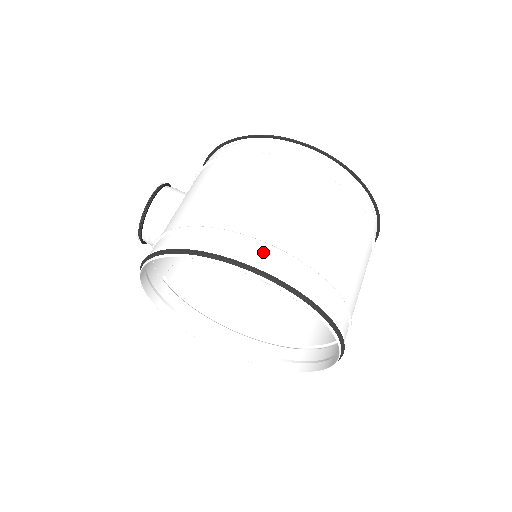
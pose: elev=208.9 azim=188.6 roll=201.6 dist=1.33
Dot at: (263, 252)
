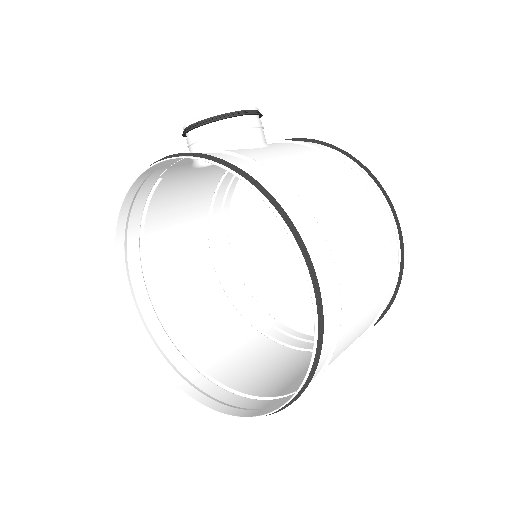
Dot at: (330, 278)
